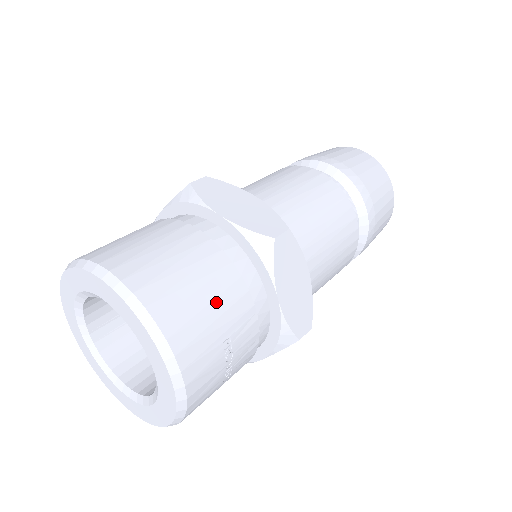
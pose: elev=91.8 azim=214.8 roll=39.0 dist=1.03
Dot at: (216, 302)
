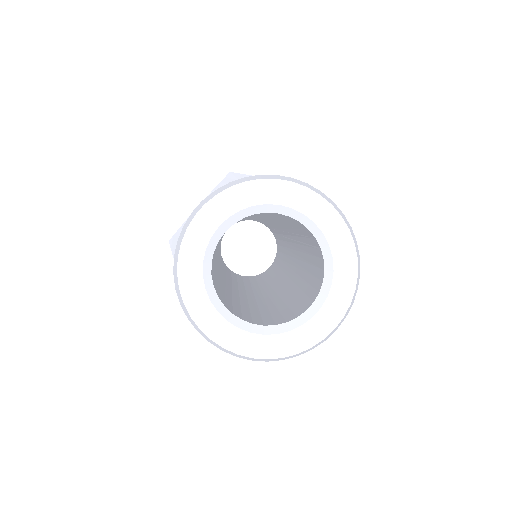
Dot at: occluded
